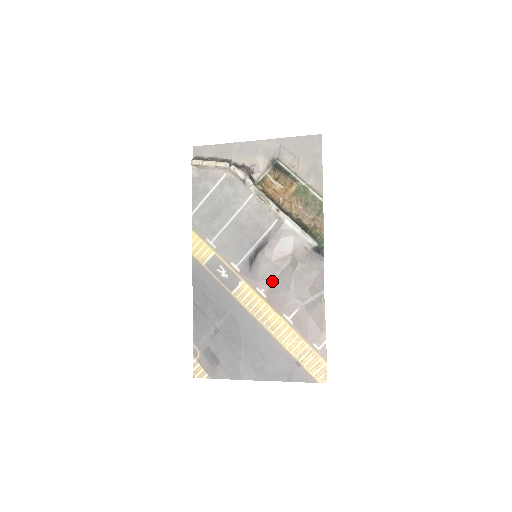
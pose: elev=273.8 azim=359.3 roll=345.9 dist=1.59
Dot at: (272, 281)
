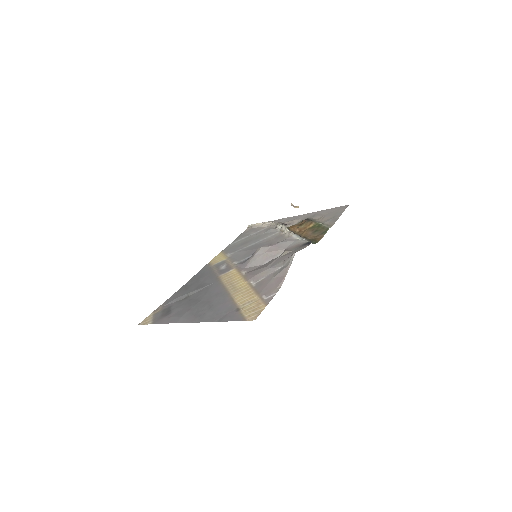
Dot at: (258, 267)
